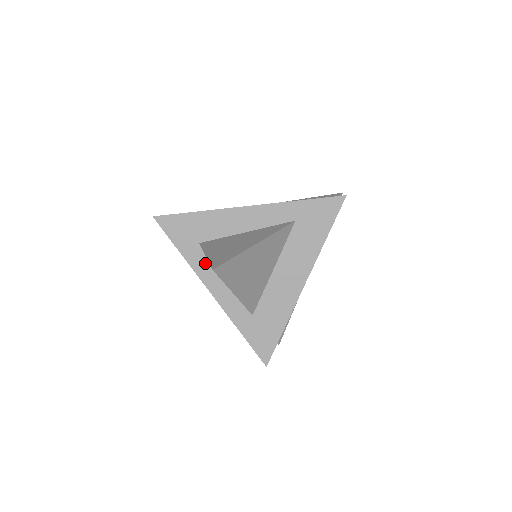
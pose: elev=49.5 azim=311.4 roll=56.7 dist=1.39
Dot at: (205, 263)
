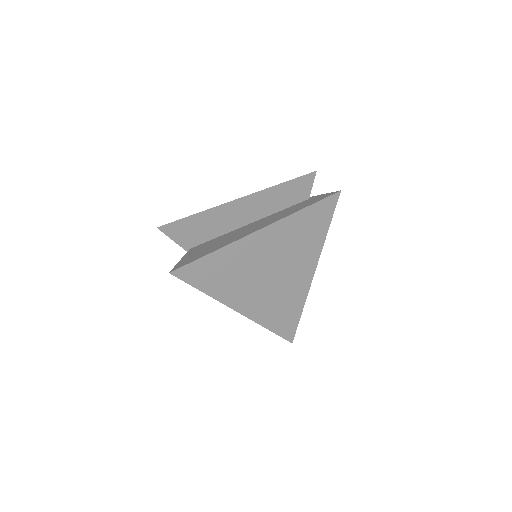
Dot at: (228, 292)
